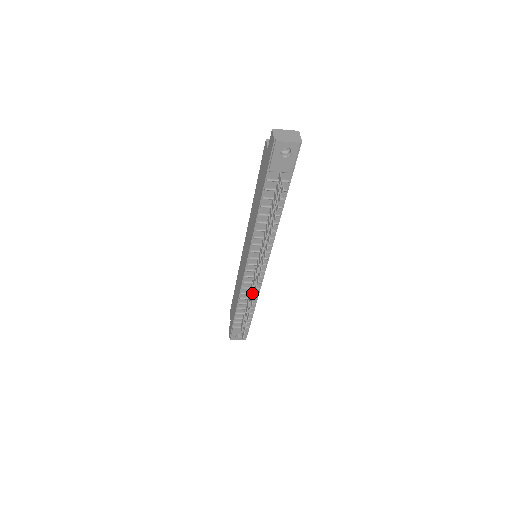
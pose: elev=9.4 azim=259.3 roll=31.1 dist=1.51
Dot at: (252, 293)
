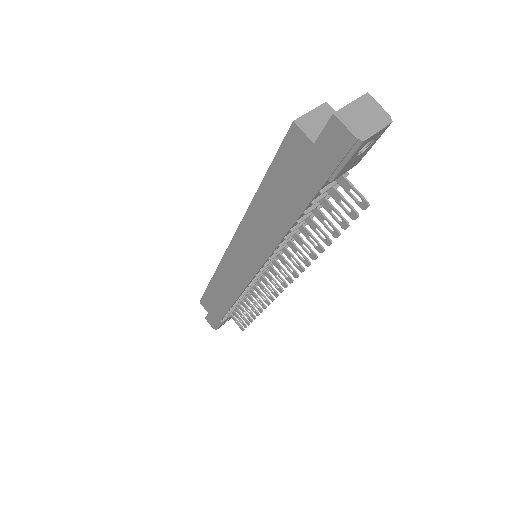
Dot at: (260, 296)
